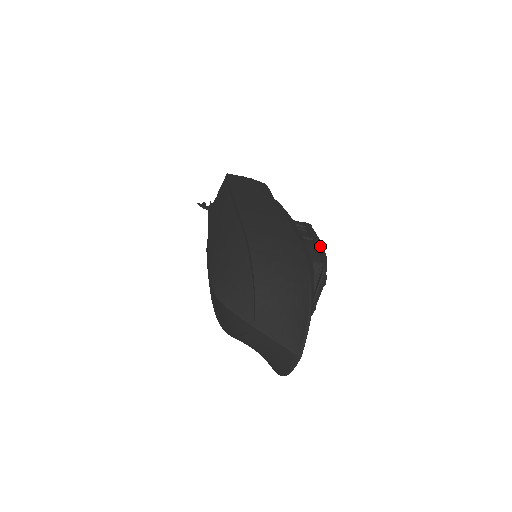
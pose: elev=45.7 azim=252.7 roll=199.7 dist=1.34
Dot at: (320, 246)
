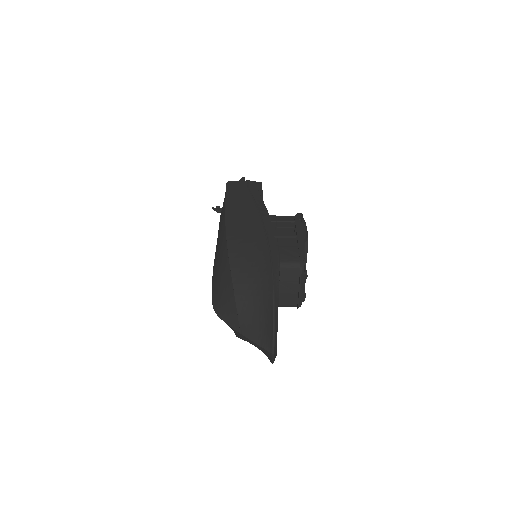
Dot at: (301, 243)
